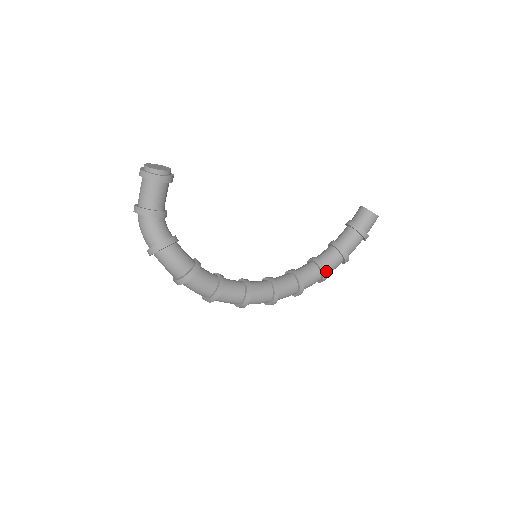
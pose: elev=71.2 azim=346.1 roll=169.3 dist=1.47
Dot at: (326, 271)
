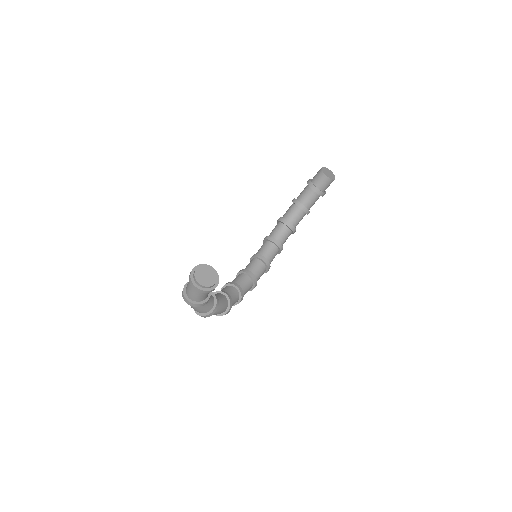
Dot at: occluded
